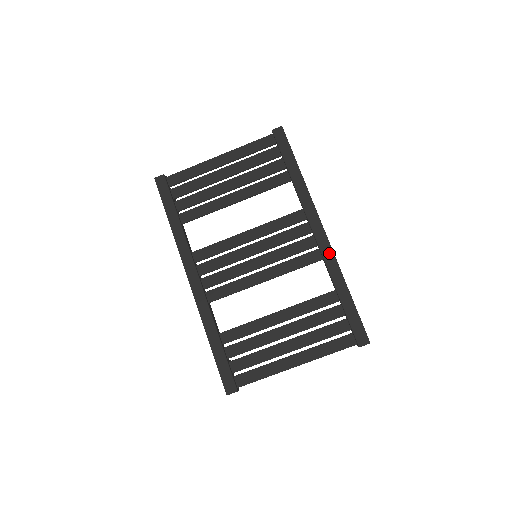
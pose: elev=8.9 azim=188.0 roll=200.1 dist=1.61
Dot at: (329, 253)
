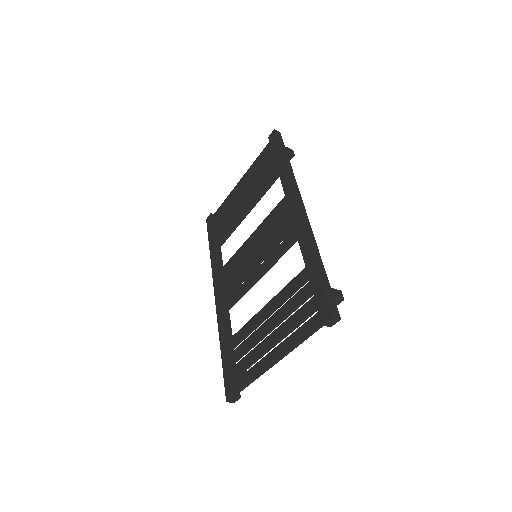
Dot at: (300, 227)
